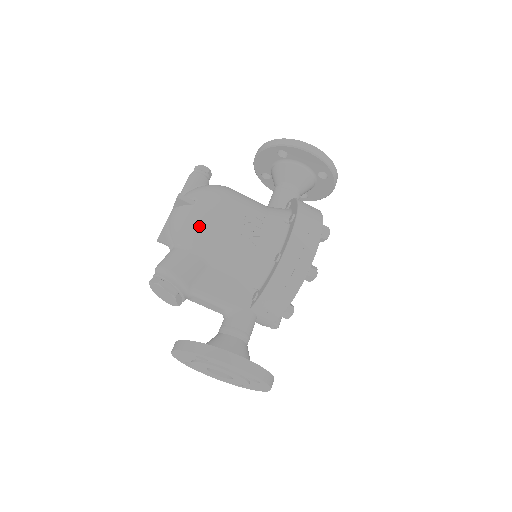
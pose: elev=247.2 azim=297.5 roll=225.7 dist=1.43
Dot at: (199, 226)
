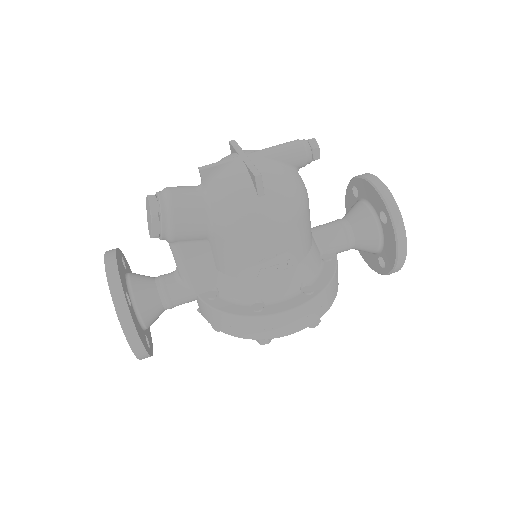
Dot at: (239, 220)
